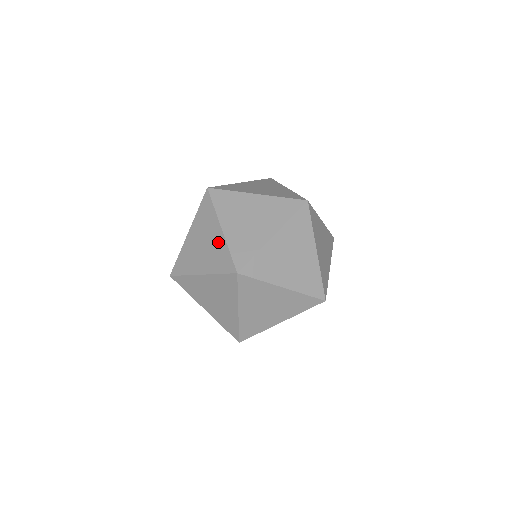
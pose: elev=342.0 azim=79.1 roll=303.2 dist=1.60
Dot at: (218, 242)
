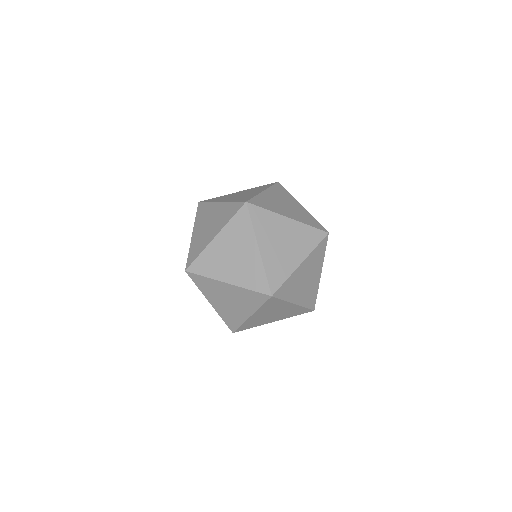
Dot at: occluded
